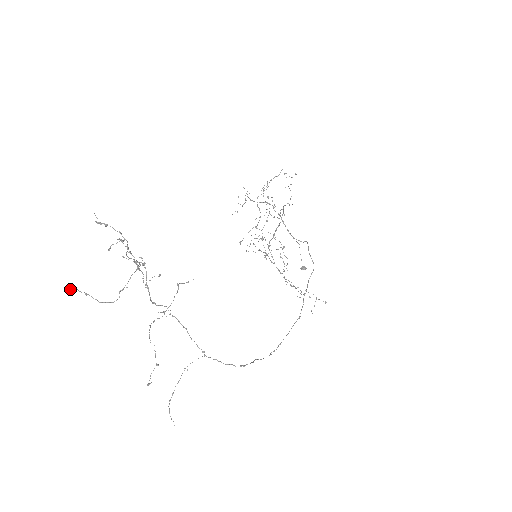
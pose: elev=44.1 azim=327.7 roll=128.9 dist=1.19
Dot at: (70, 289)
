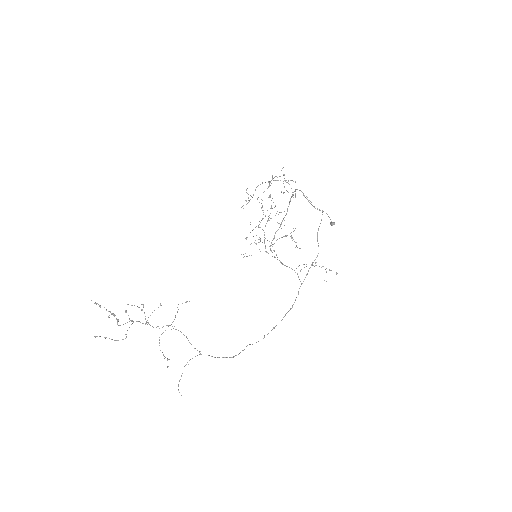
Dot at: (94, 336)
